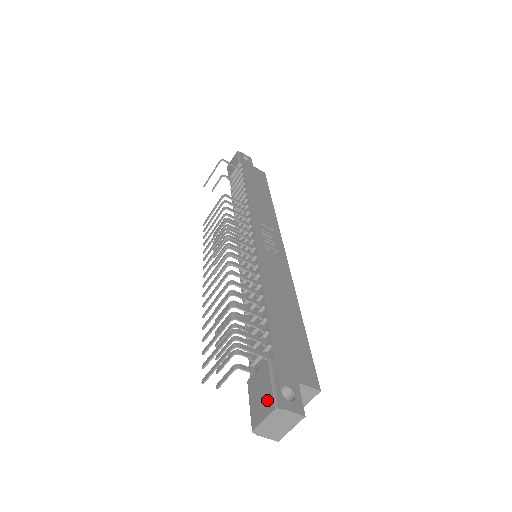
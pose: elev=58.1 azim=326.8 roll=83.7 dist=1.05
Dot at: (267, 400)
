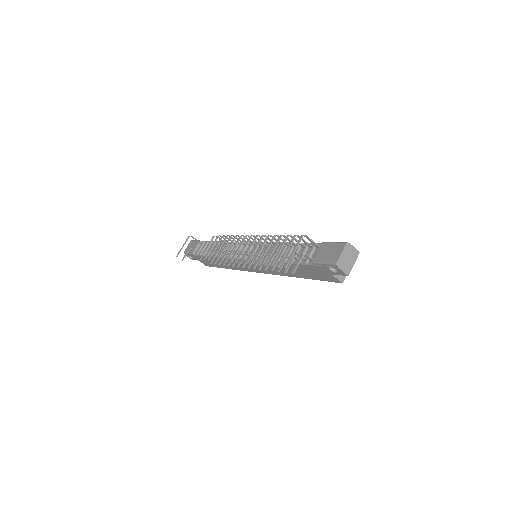
Dot at: (337, 247)
